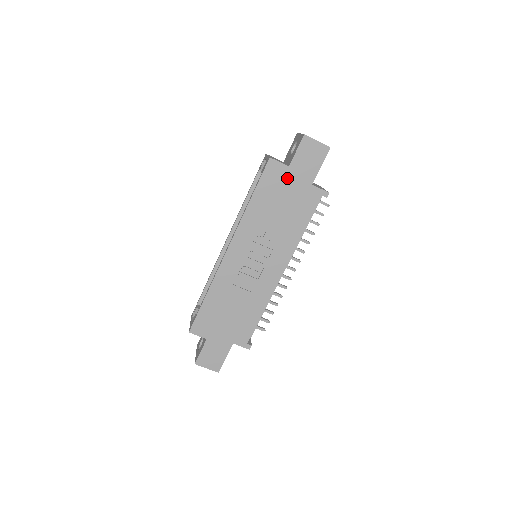
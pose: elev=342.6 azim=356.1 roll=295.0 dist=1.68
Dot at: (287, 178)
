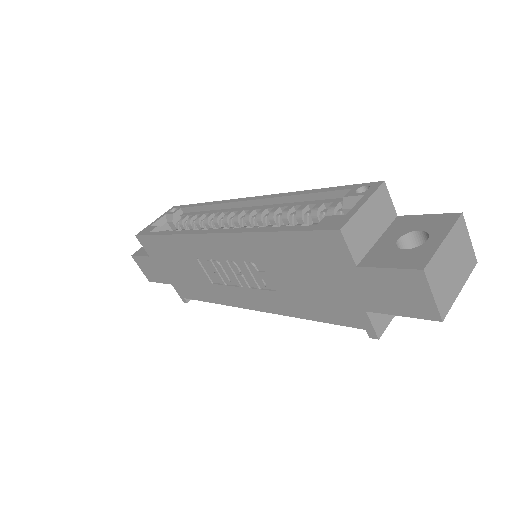
Dot at: (340, 271)
